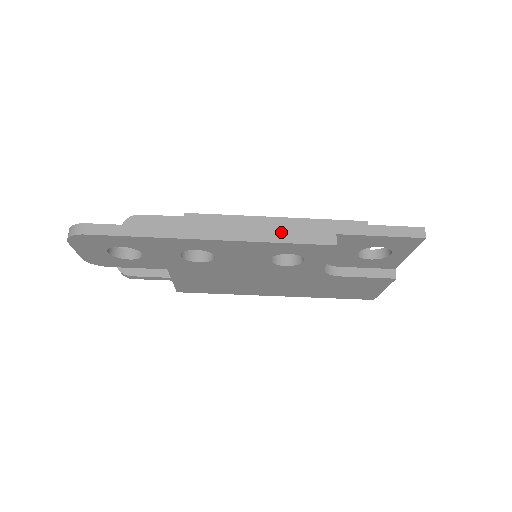
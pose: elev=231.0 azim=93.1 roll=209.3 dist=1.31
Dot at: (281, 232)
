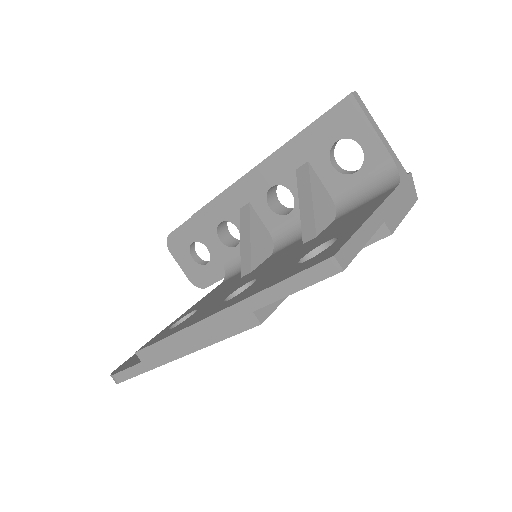
Dot at: (211, 331)
